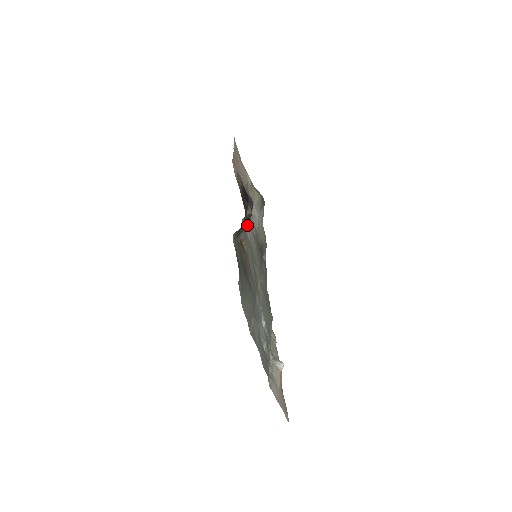
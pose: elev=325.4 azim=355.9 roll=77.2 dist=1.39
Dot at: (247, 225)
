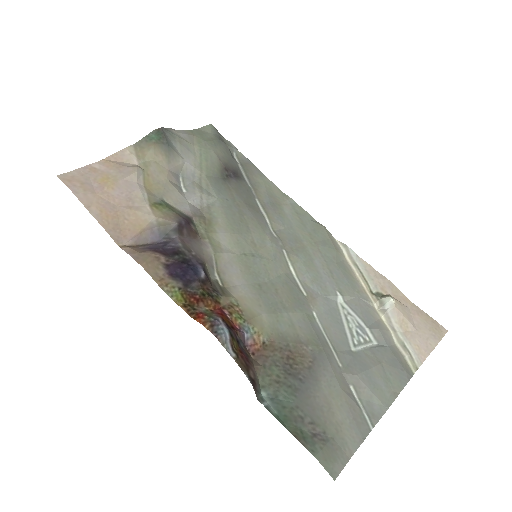
Dot at: (214, 257)
